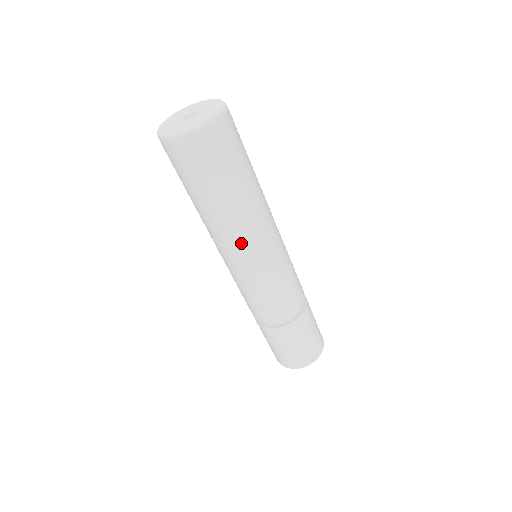
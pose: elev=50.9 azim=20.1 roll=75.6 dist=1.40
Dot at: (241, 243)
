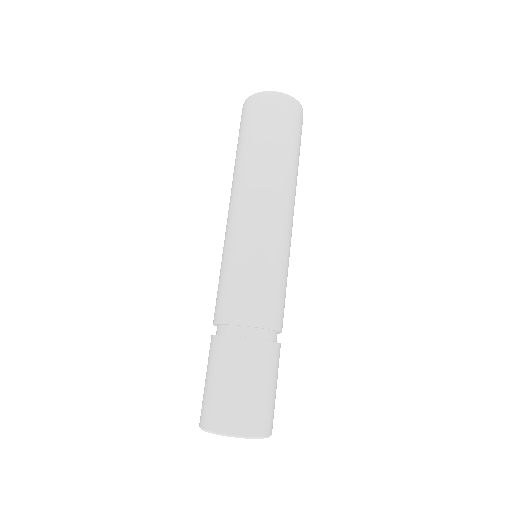
Dot at: (263, 202)
